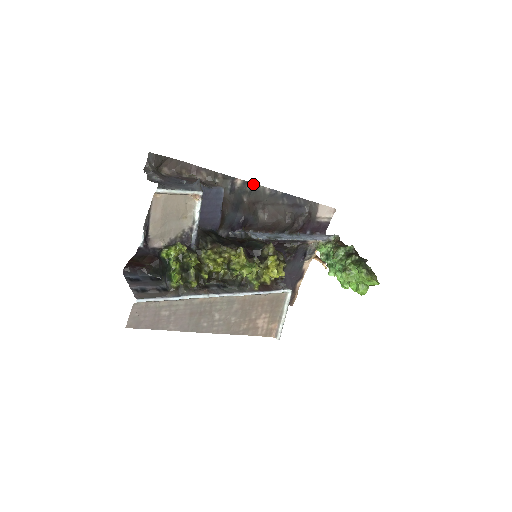
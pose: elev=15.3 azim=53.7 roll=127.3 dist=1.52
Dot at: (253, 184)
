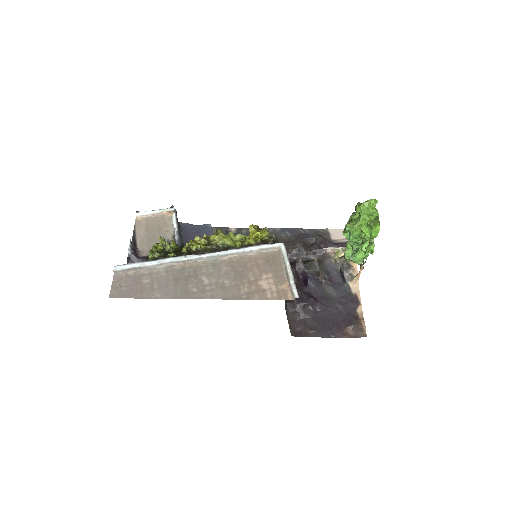
Dot at: (248, 229)
